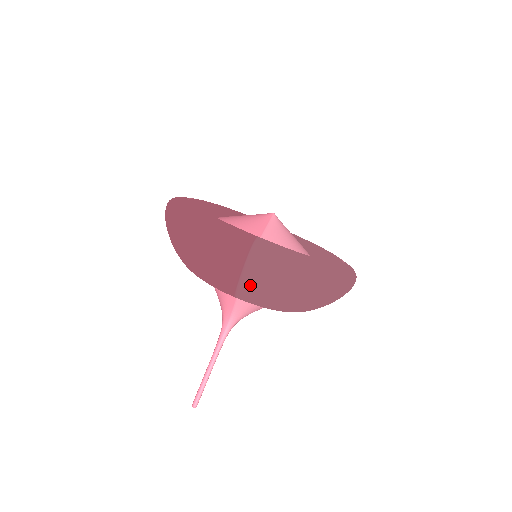
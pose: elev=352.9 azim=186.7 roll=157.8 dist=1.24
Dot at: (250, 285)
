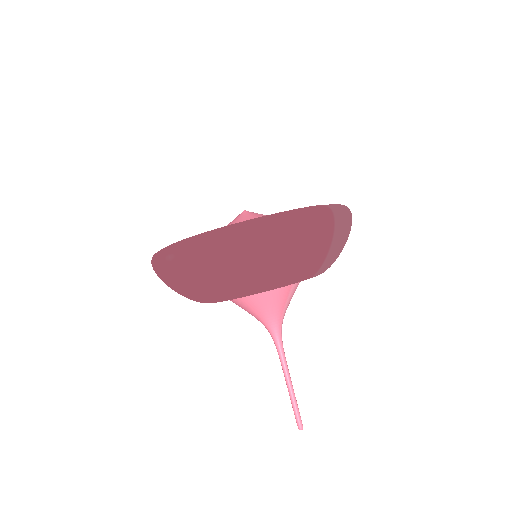
Dot at: (335, 247)
